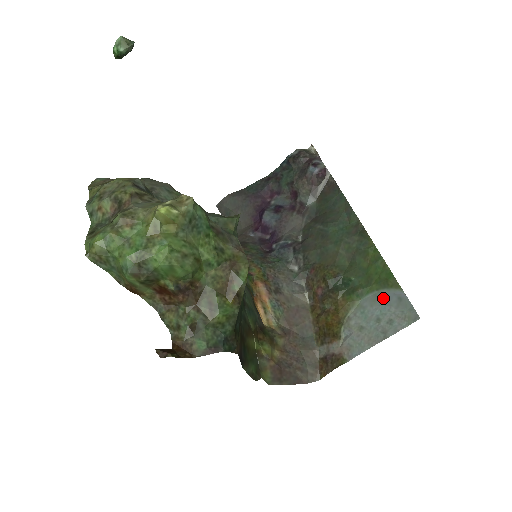
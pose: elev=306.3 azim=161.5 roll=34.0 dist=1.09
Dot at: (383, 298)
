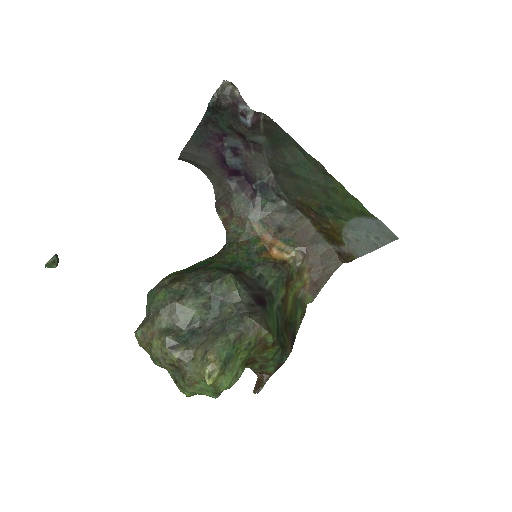
Dot at: (365, 223)
